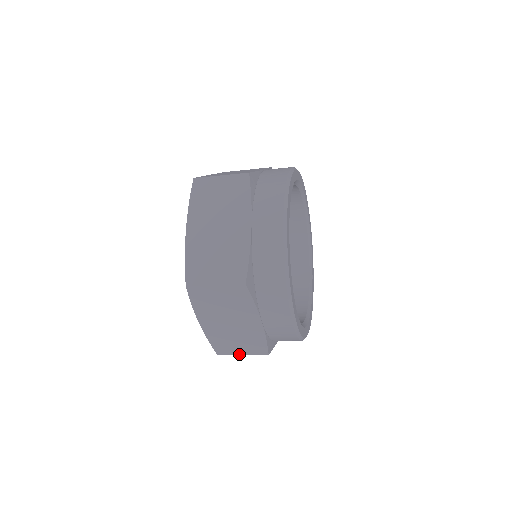
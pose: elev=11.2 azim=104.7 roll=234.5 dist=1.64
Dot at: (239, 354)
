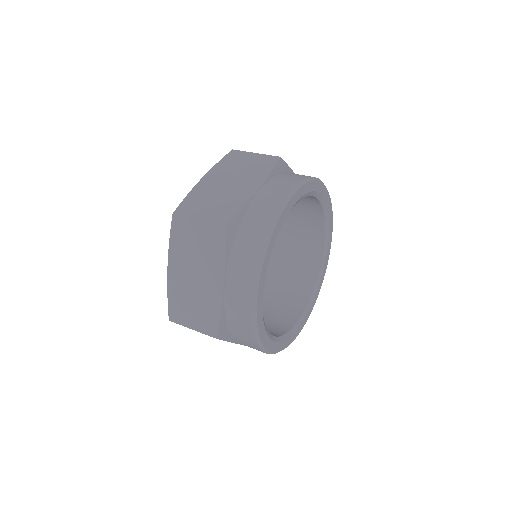
Dot at: occluded
